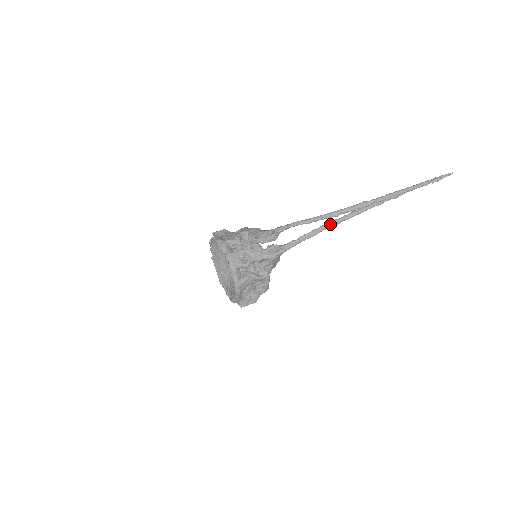
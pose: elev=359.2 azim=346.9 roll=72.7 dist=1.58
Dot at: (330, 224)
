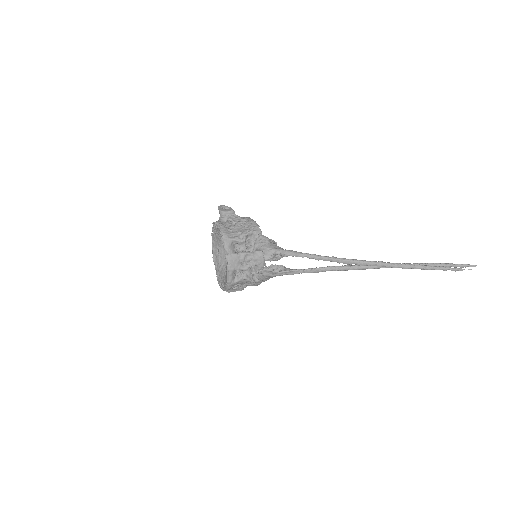
Dot at: (339, 268)
